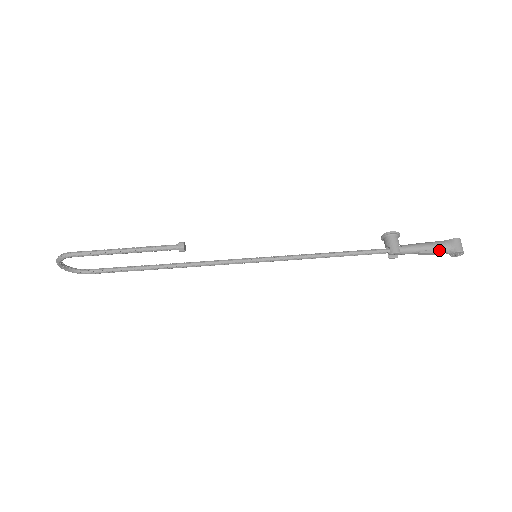
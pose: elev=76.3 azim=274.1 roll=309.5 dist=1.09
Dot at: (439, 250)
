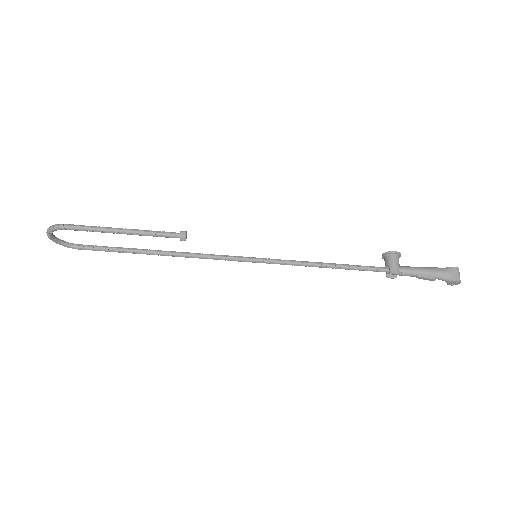
Dot at: (437, 276)
